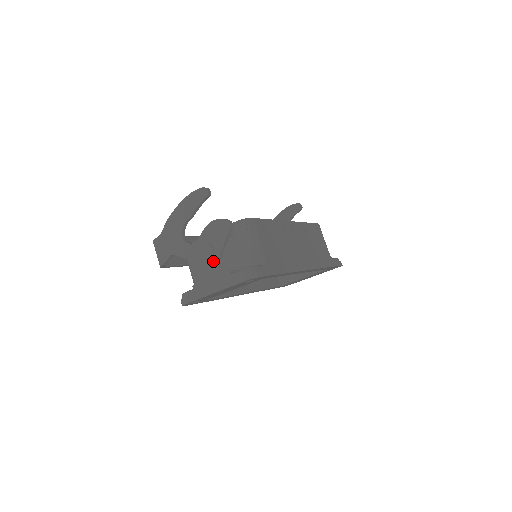
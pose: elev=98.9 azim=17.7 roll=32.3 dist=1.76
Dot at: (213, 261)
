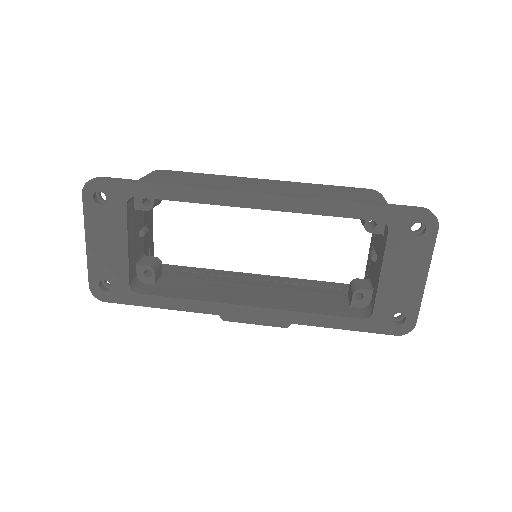
Dot at: occluded
